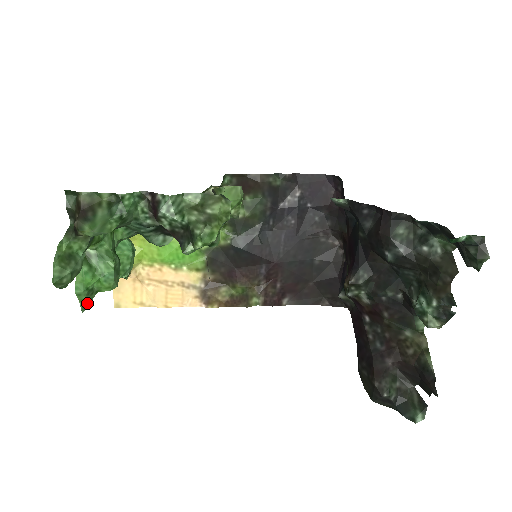
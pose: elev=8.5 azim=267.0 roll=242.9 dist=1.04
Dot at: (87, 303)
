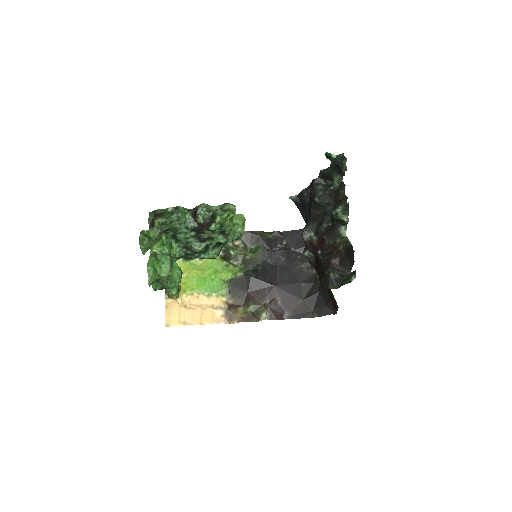
Dot at: (152, 280)
